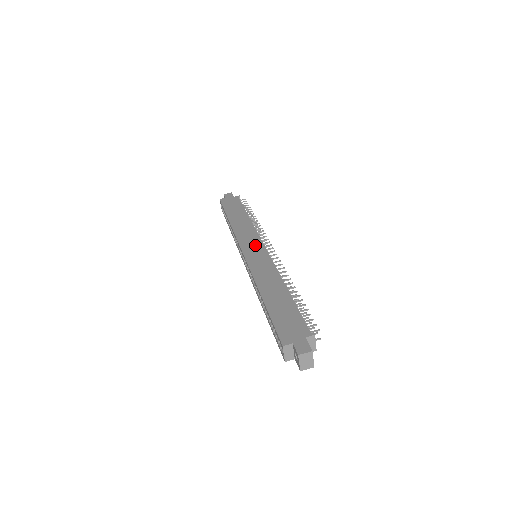
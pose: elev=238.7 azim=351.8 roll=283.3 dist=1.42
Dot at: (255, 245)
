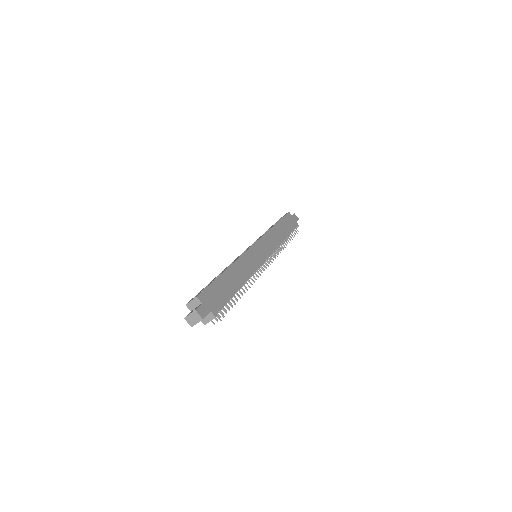
Dot at: (264, 251)
